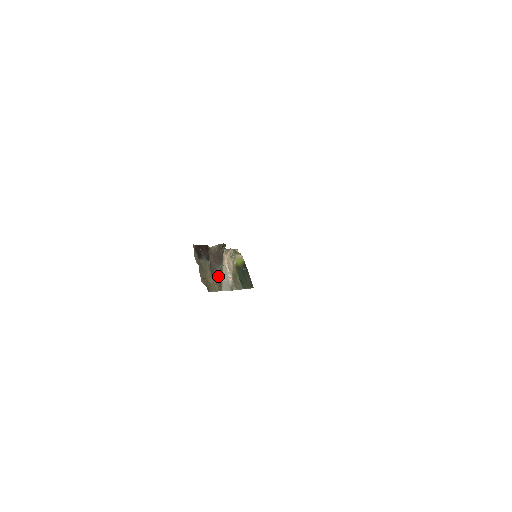
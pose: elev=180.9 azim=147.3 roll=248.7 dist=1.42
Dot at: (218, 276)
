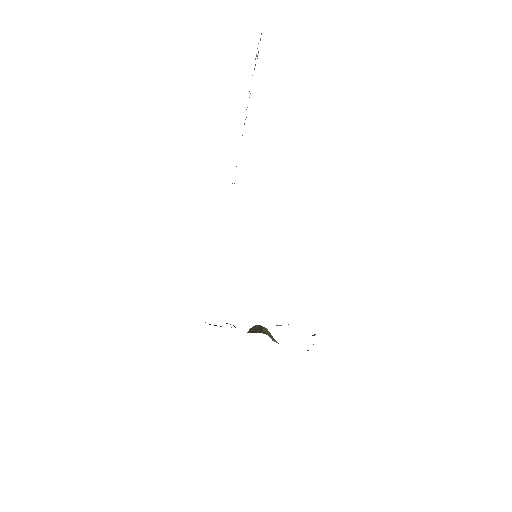
Dot at: occluded
